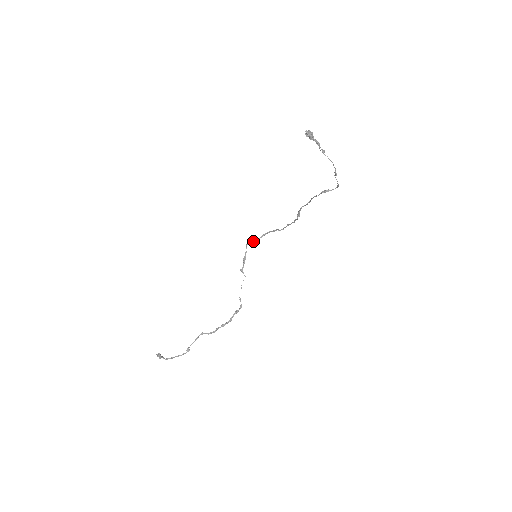
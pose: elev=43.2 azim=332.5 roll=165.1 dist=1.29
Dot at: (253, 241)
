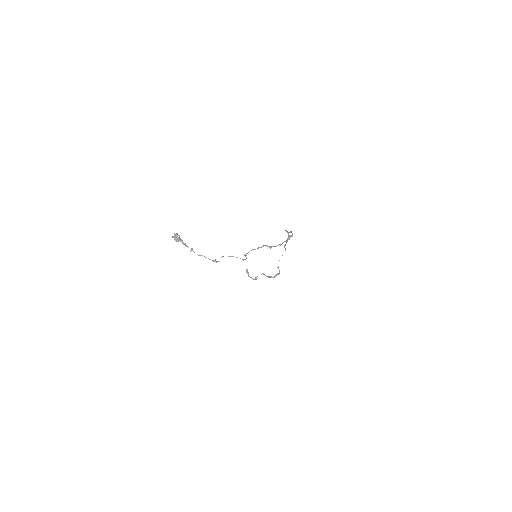
Dot at: occluded
